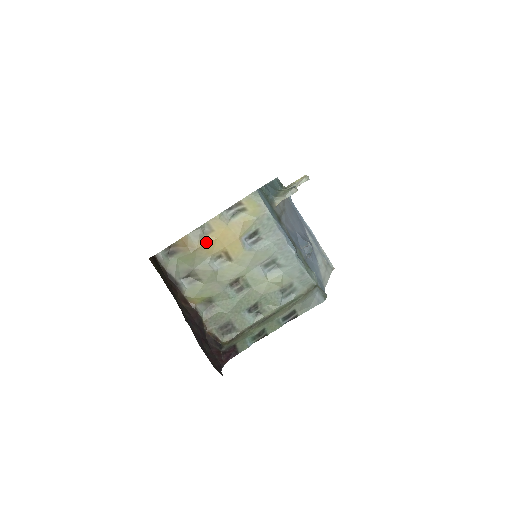
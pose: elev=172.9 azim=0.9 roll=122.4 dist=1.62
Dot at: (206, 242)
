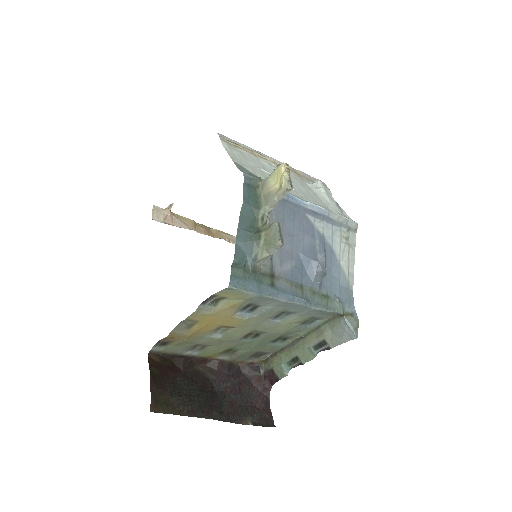
Dot at: (196, 330)
